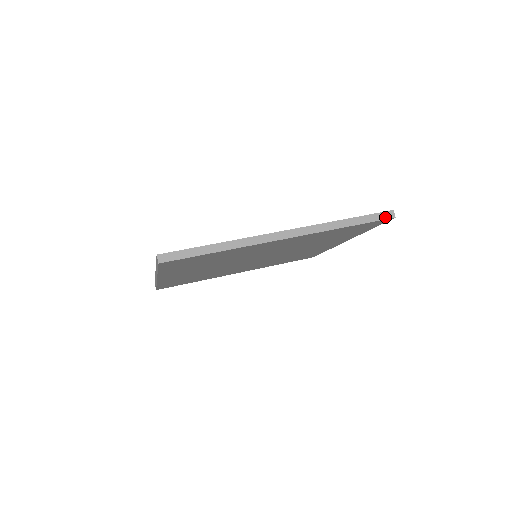
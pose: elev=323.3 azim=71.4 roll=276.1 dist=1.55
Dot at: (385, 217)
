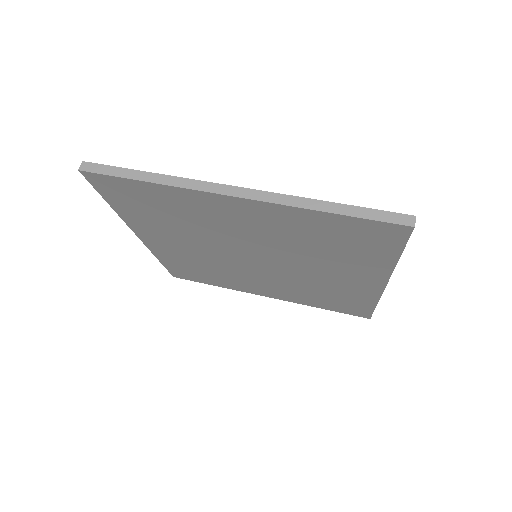
Dot at: (397, 220)
